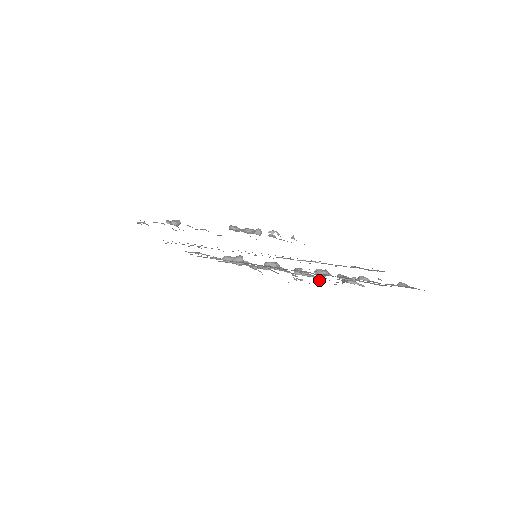
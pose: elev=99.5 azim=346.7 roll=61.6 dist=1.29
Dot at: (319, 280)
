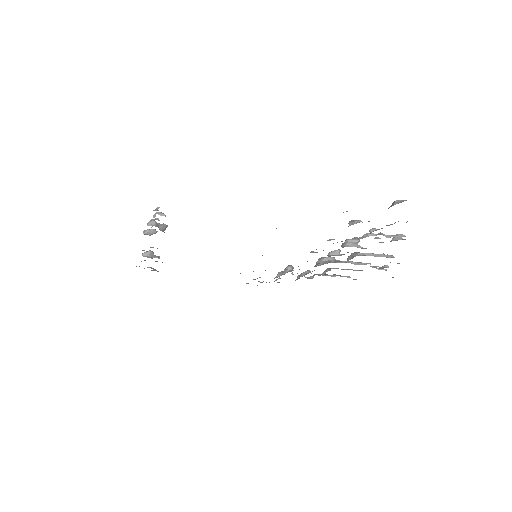
Dot at: (383, 256)
